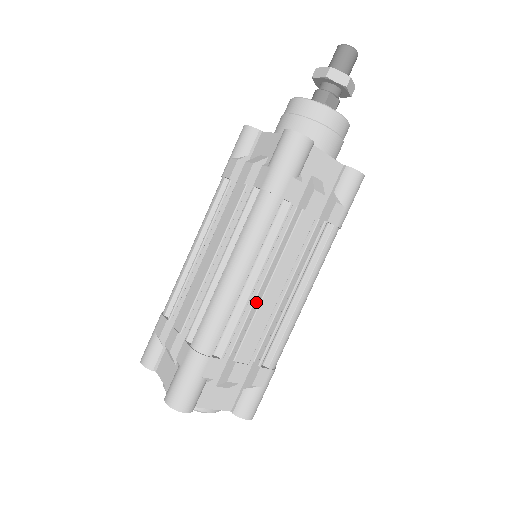
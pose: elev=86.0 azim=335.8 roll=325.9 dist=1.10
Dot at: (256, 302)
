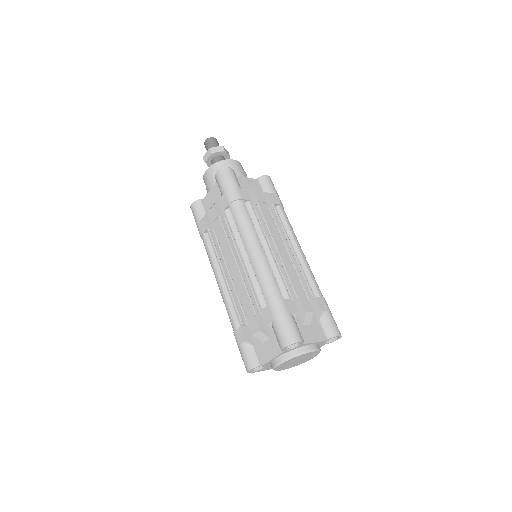
Dot at: (279, 262)
